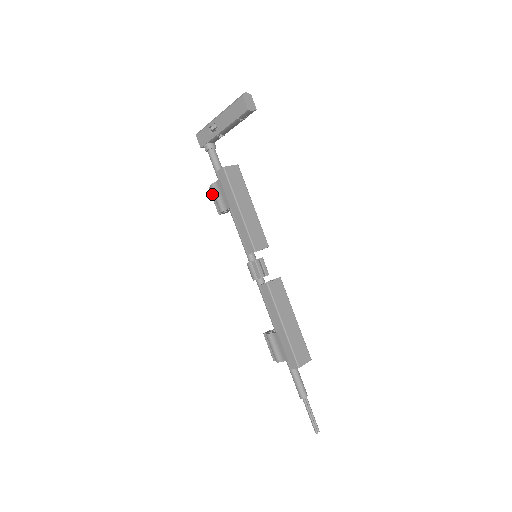
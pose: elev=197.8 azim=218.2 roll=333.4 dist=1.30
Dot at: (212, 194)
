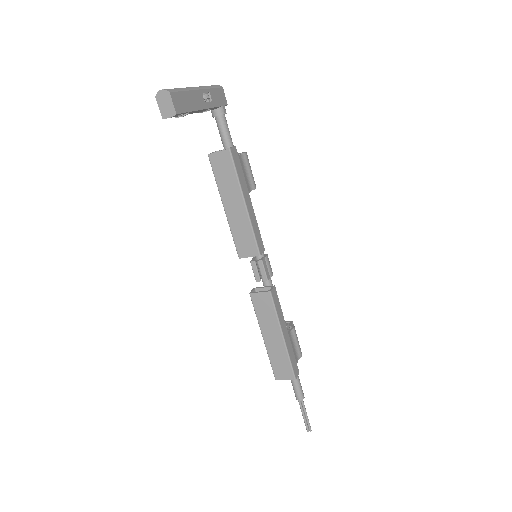
Dot at: occluded
